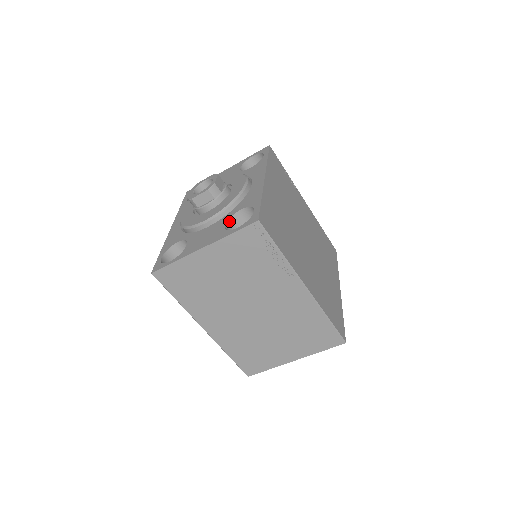
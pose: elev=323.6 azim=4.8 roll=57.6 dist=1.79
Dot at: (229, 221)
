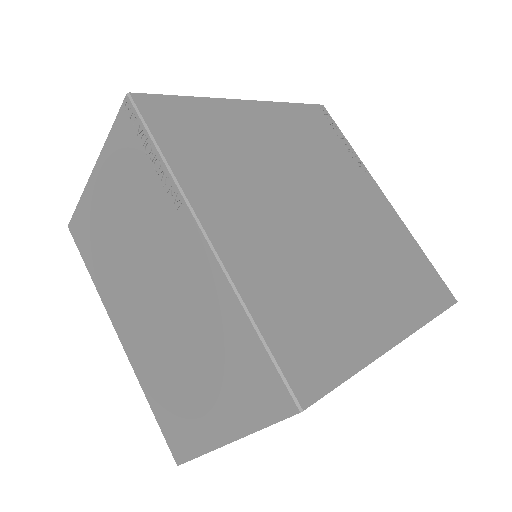
Dot at: occluded
